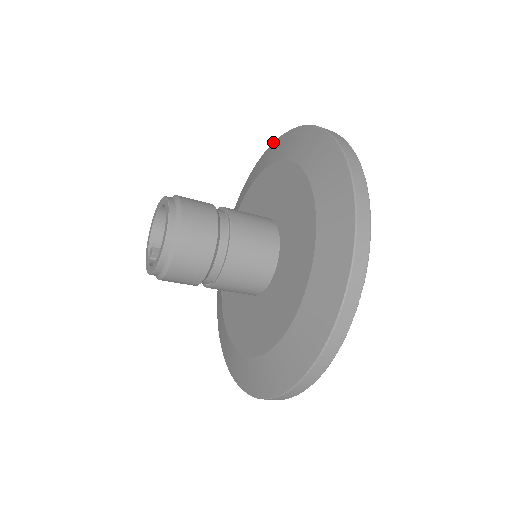
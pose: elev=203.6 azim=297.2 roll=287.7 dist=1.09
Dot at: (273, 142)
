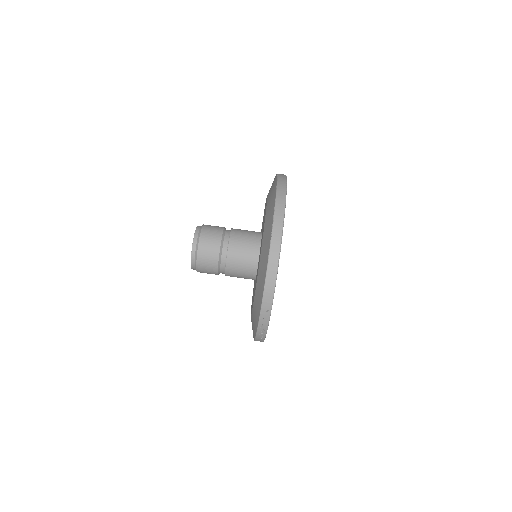
Dot at: occluded
